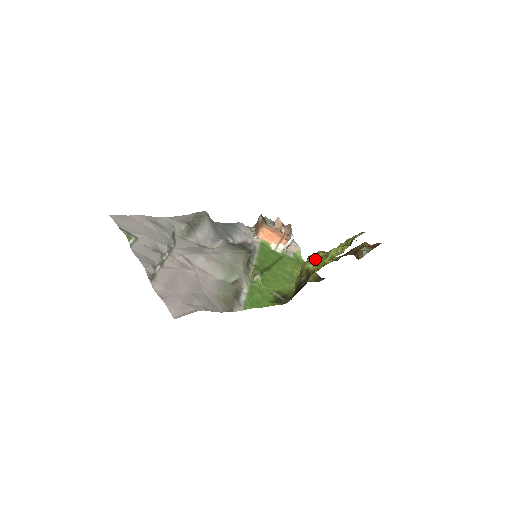
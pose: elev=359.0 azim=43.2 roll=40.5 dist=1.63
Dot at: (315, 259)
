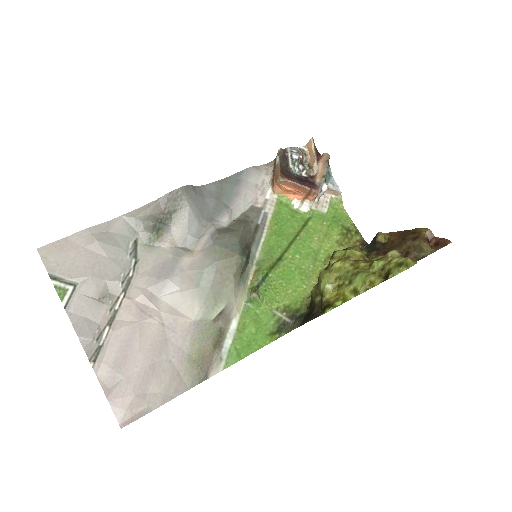
Dot at: (338, 270)
